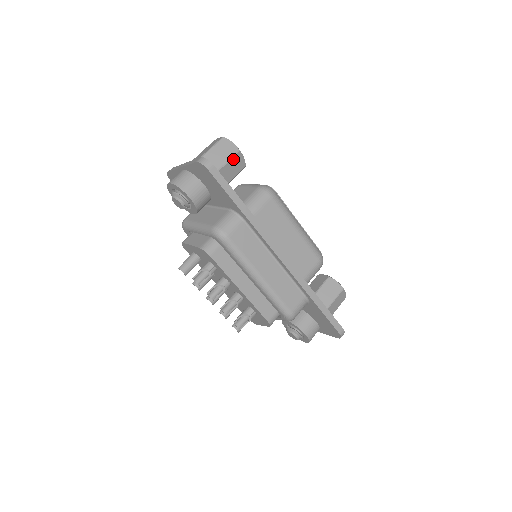
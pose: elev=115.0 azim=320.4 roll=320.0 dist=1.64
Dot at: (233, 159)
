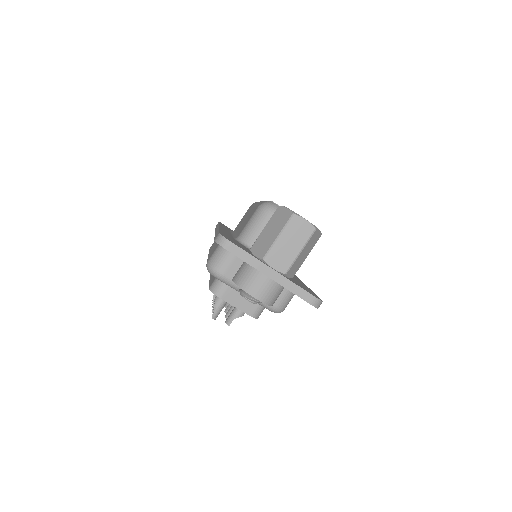
Dot at: occluded
